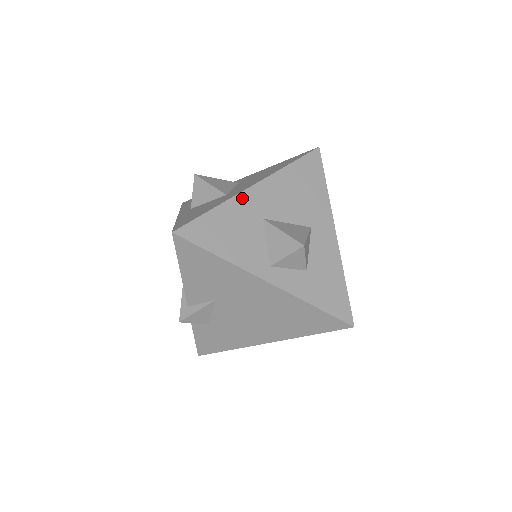
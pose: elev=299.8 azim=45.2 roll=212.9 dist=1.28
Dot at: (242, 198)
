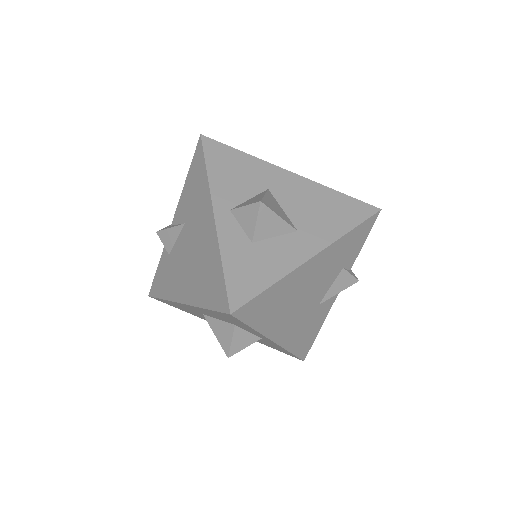
Dot at: (271, 168)
